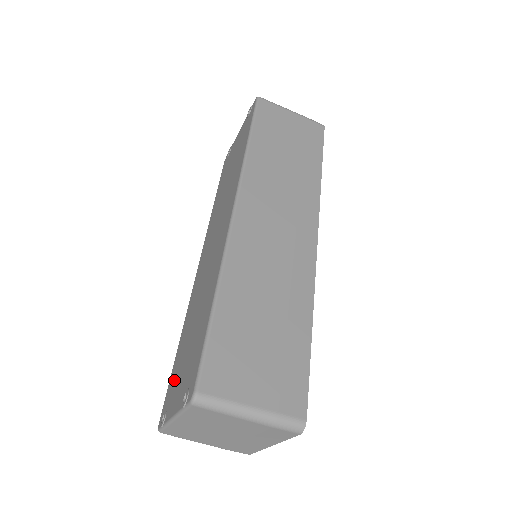
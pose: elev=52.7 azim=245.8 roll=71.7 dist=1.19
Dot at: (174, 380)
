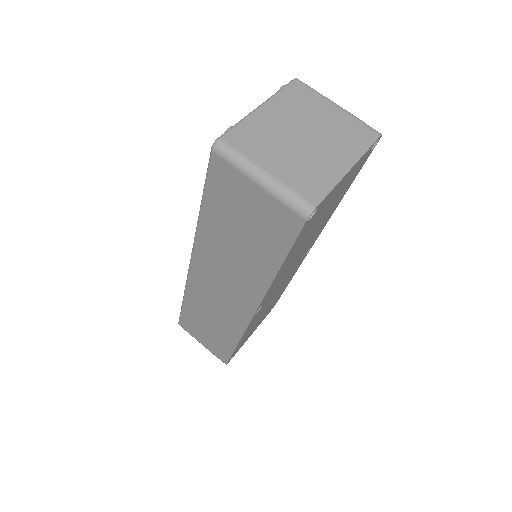
Dot at: occluded
